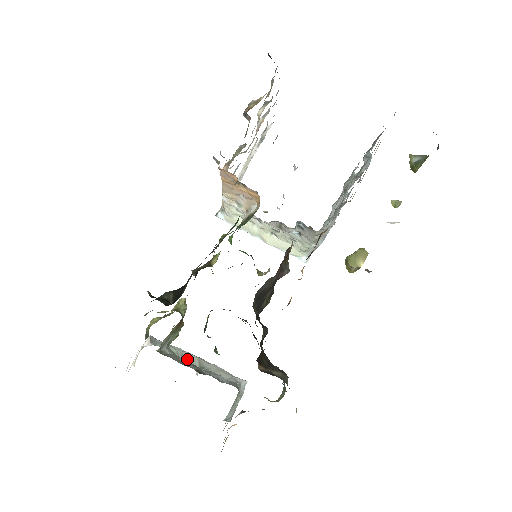
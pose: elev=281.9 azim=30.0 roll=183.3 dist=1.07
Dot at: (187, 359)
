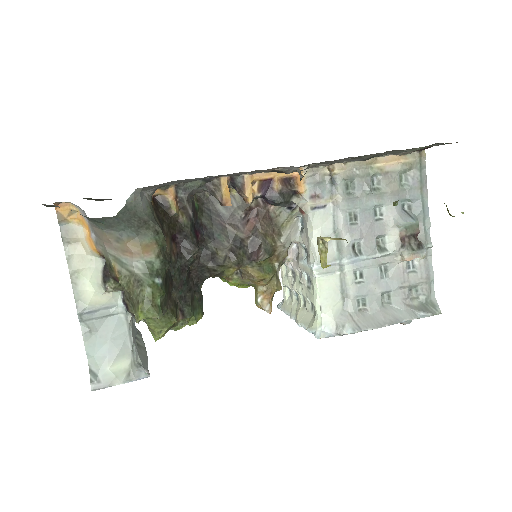
Dot at: occluded
